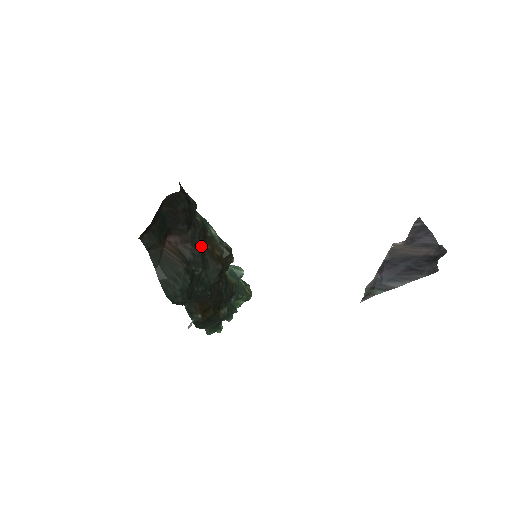
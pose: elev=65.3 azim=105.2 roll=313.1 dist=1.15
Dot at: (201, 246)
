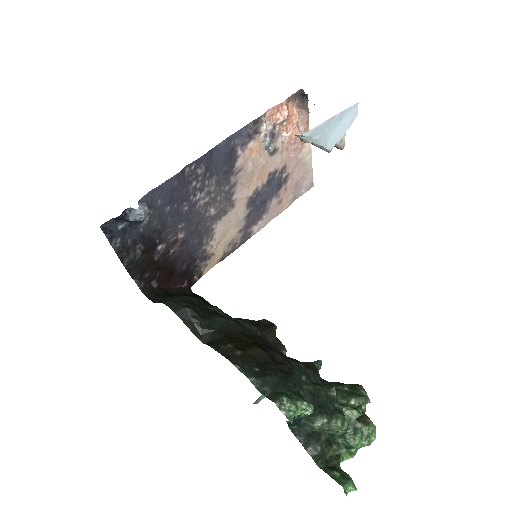
Dot at: occluded
